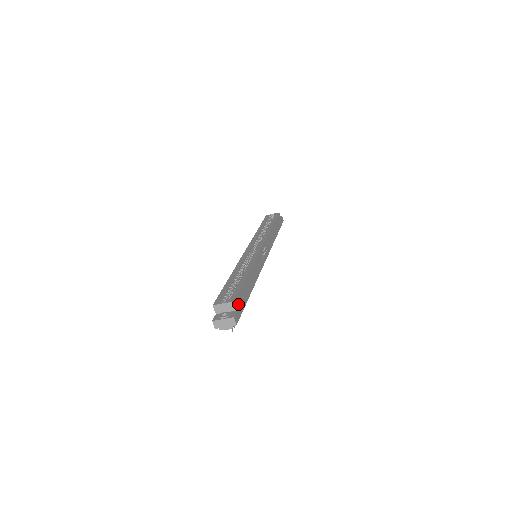
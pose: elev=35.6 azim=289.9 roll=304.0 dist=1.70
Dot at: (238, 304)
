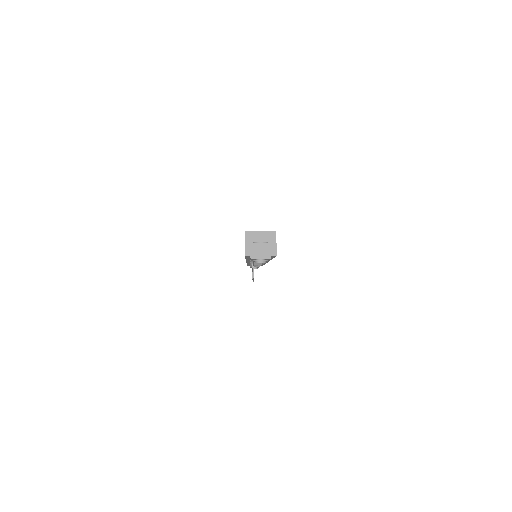
Dot at: occluded
